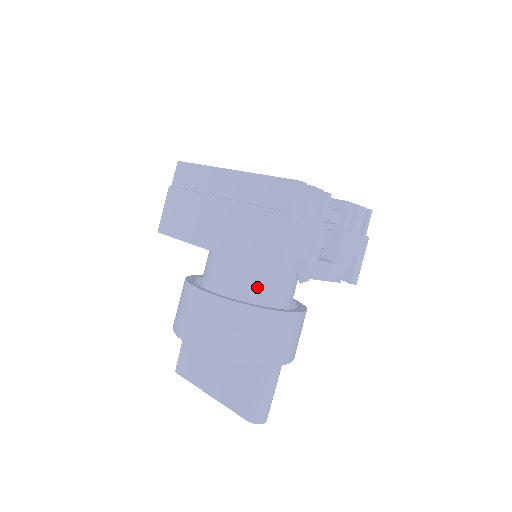
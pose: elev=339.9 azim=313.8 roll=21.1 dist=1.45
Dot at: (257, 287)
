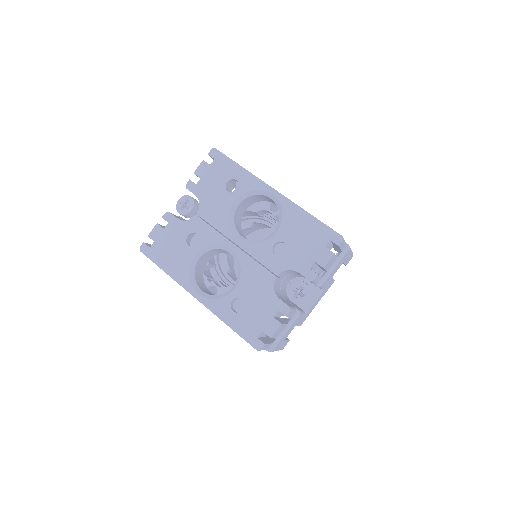
Dot at: occluded
